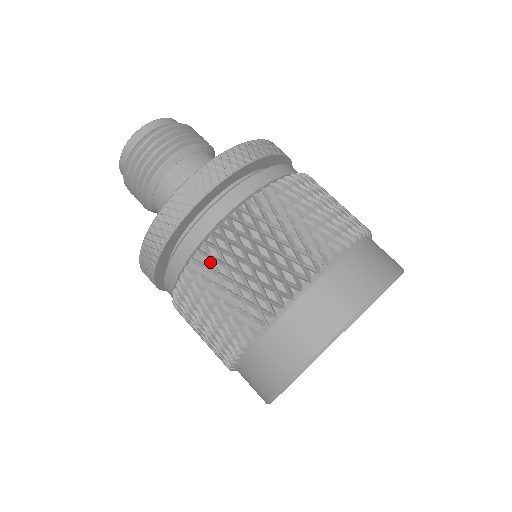
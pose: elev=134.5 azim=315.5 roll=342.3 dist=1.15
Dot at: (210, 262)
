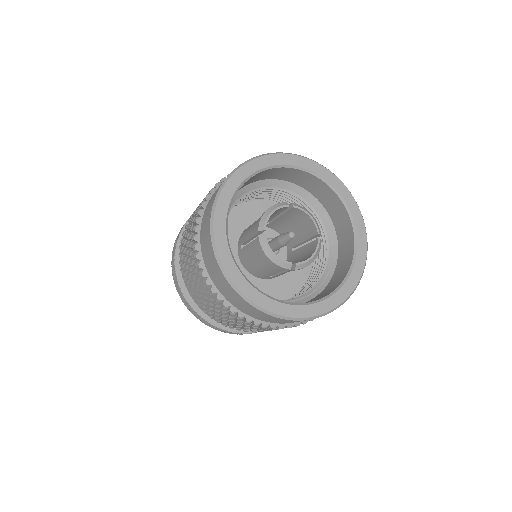
Dot at: occluded
